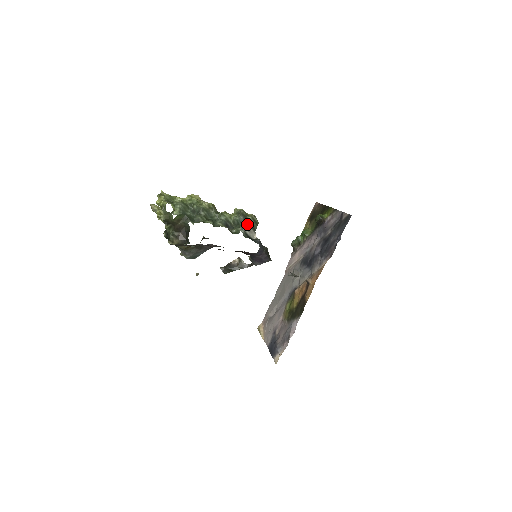
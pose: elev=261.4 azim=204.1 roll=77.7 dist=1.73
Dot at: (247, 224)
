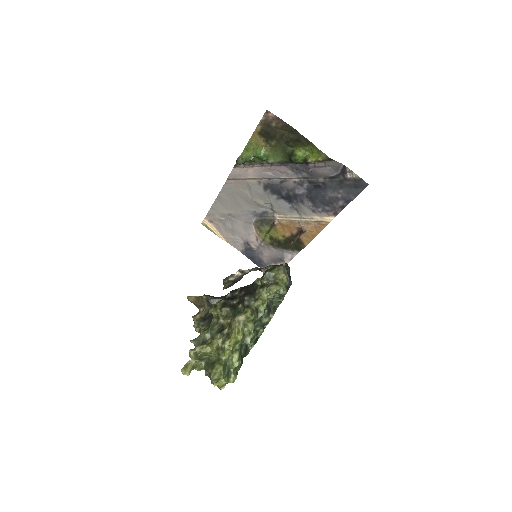
Dot at: occluded
